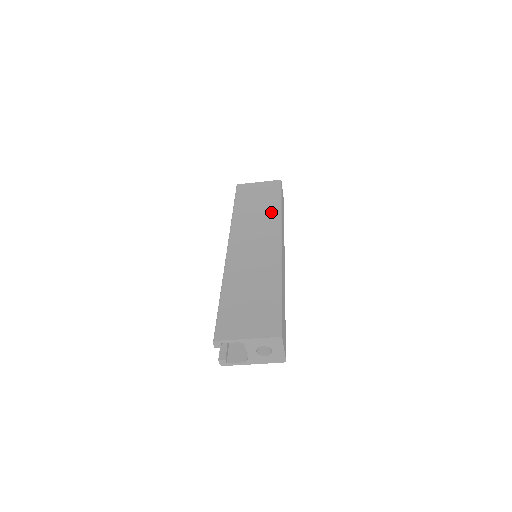
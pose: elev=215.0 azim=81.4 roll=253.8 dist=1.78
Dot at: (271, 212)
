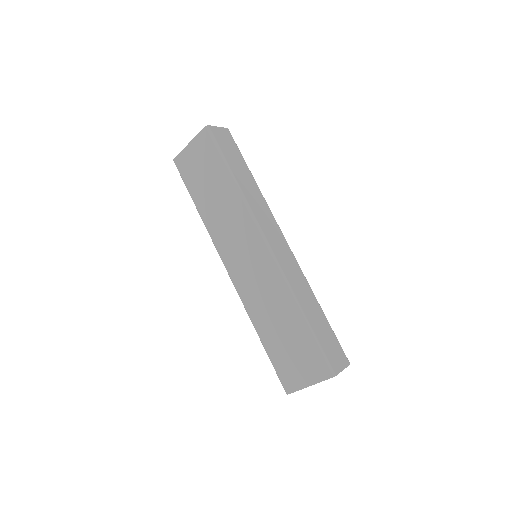
Dot at: (231, 197)
